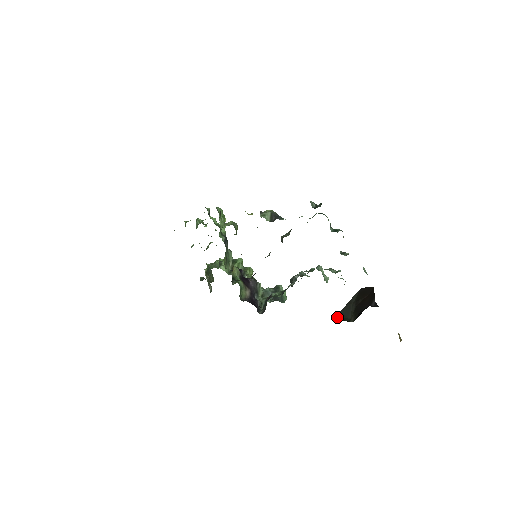
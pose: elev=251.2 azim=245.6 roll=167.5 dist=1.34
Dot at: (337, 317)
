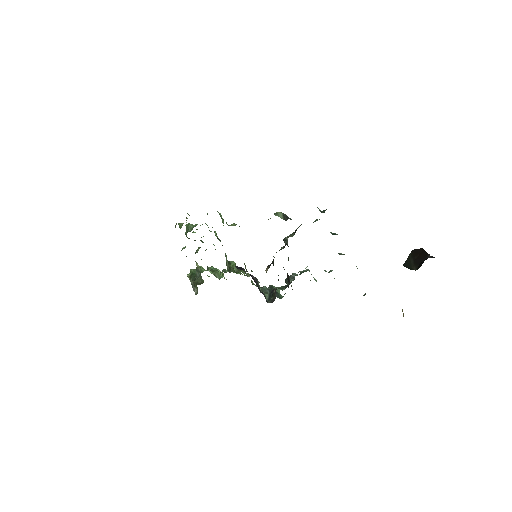
Dot at: (404, 266)
